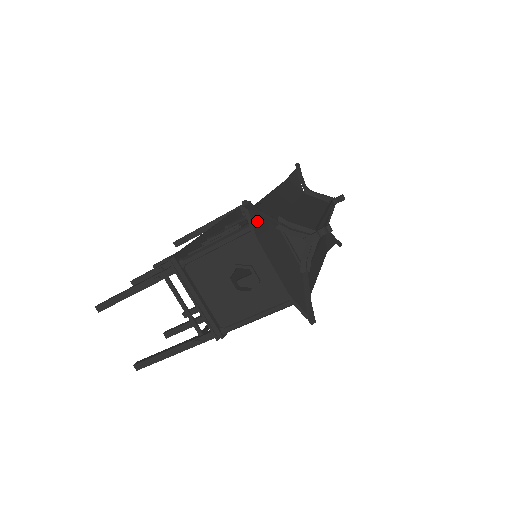
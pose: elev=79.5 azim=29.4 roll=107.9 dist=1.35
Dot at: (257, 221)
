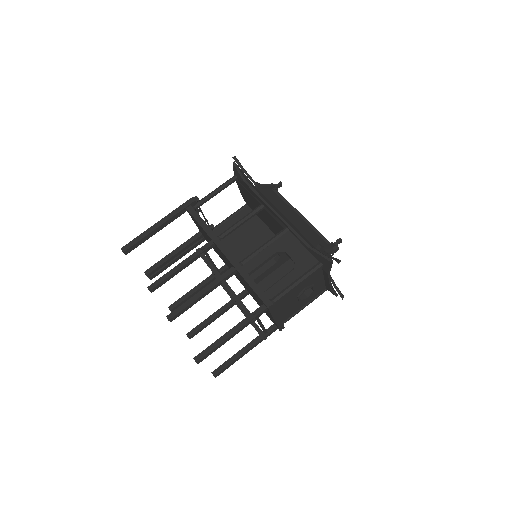
Dot at: occluded
